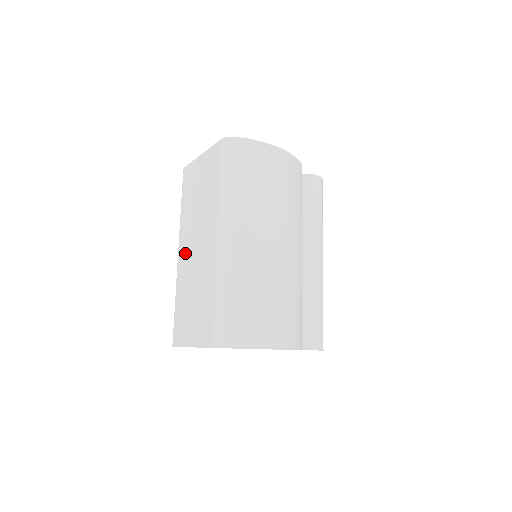
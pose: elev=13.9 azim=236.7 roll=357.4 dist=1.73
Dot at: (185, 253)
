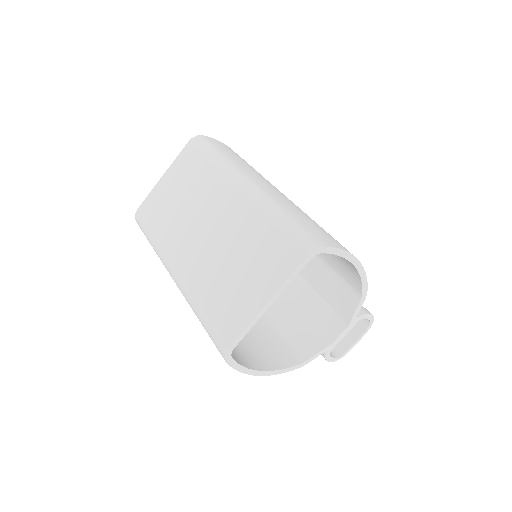
Dot at: (188, 253)
